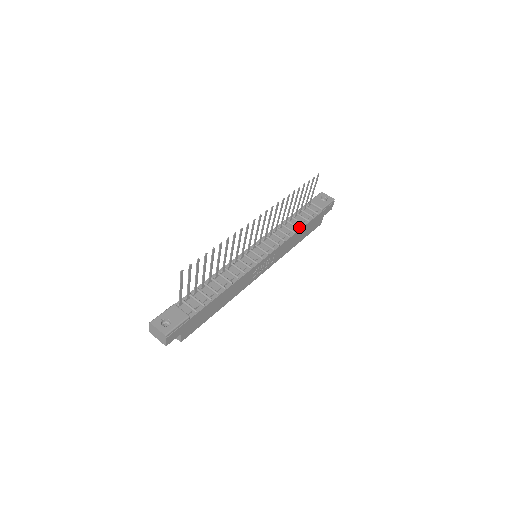
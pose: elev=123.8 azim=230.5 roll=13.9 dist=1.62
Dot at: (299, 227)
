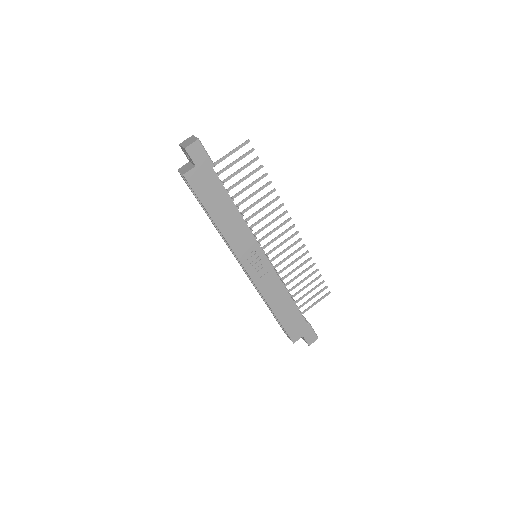
Dot at: occluded
